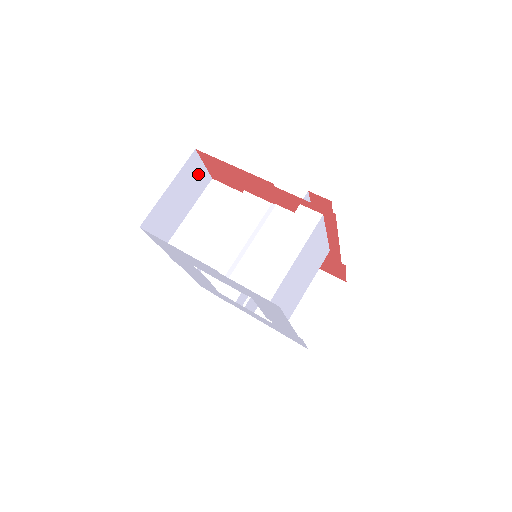
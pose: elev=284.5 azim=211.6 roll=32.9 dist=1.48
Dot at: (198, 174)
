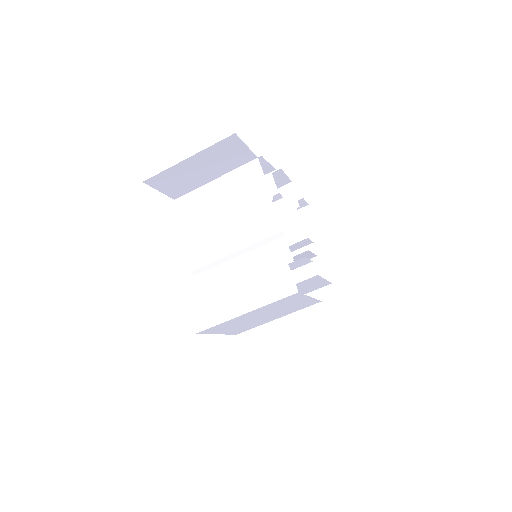
Dot at: (236, 152)
